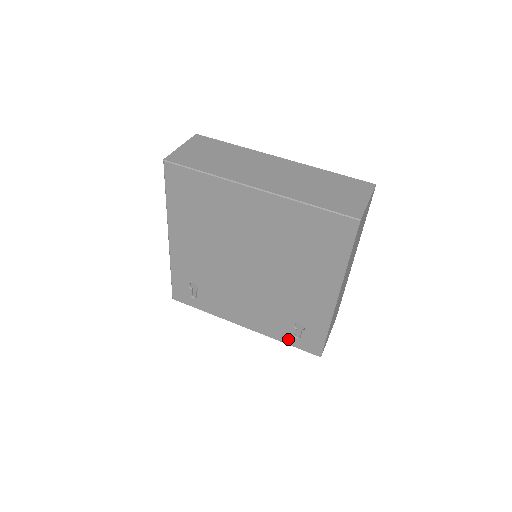
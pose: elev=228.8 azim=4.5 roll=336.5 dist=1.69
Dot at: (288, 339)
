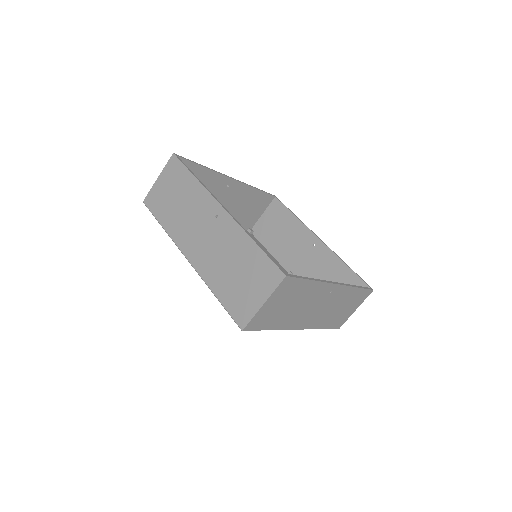
Dot at: occluded
